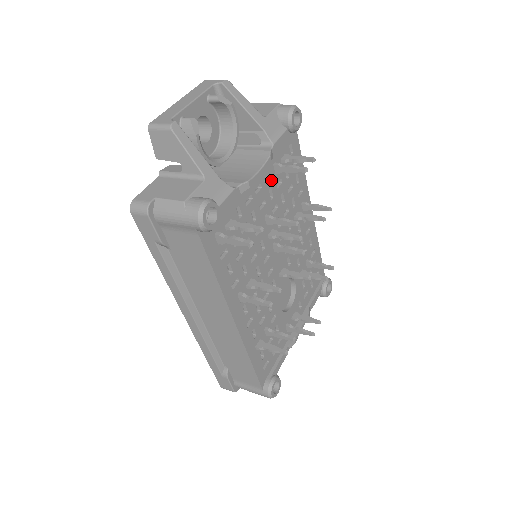
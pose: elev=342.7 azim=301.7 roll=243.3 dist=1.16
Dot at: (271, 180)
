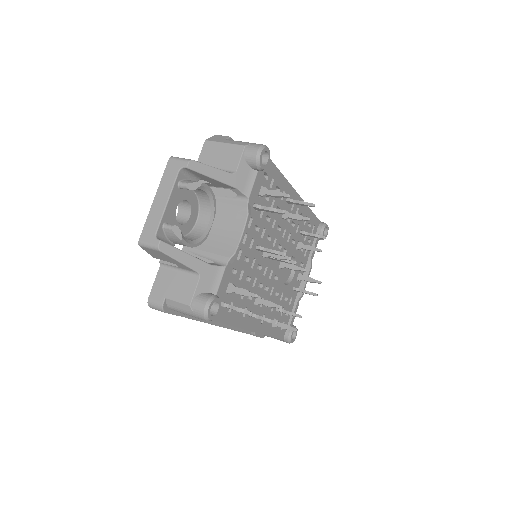
Dot at: (254, 219)
